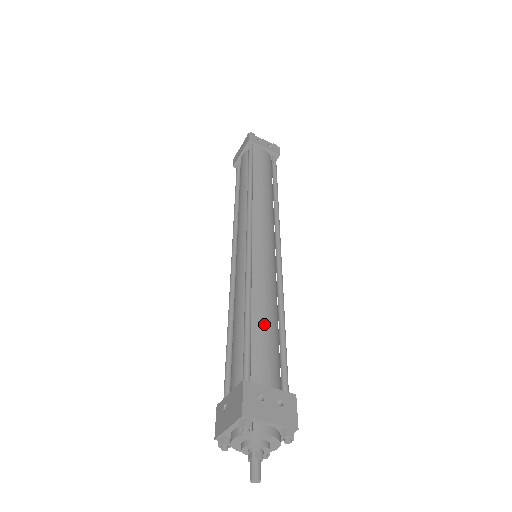
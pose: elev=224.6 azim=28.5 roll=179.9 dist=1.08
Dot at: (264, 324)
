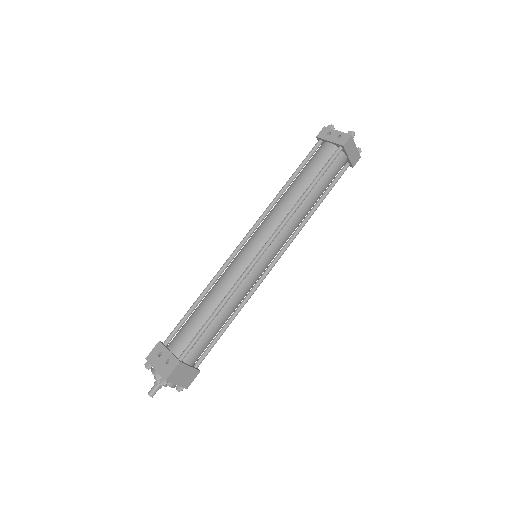
Dot at: (199, 312)
